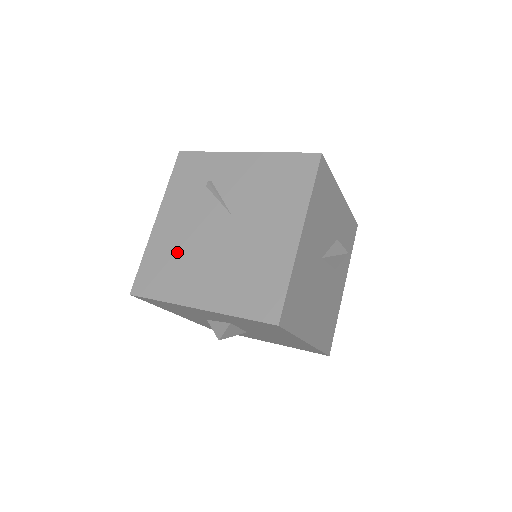
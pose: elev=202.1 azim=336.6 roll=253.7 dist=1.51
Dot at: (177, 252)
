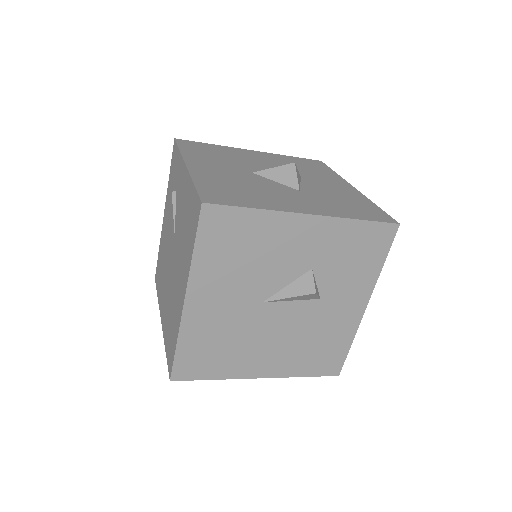
Dot at: (163, 258)
